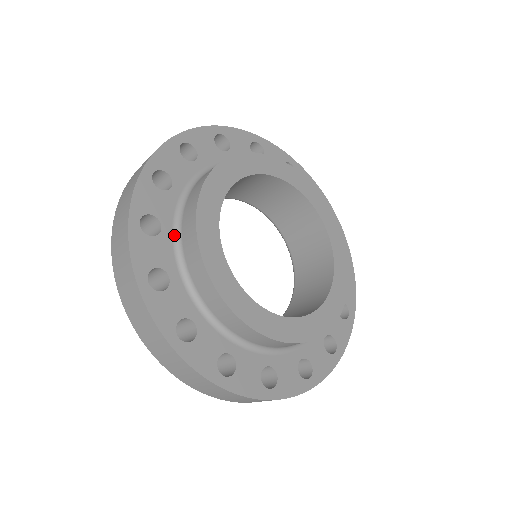
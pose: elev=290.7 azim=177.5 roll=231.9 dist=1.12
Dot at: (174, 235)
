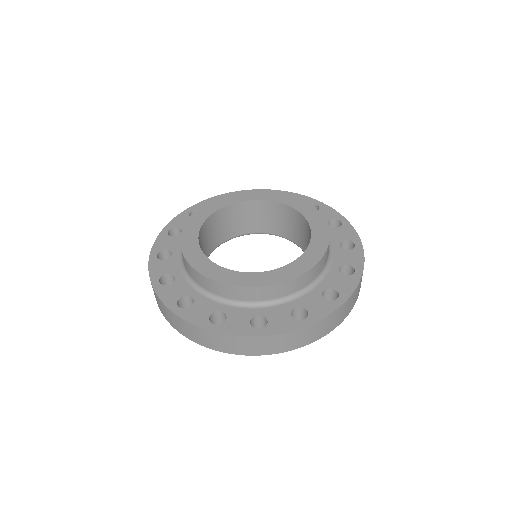
Dot at: occluded
